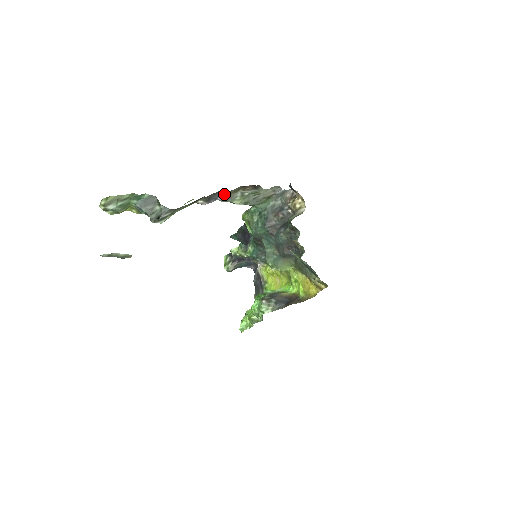
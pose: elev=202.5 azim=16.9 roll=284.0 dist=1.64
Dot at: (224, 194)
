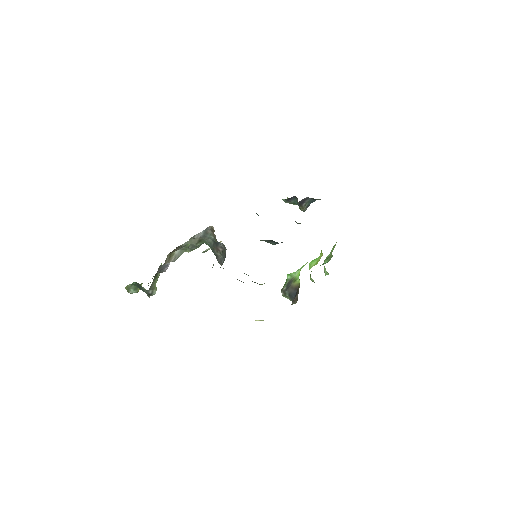
Dot at: occluded
